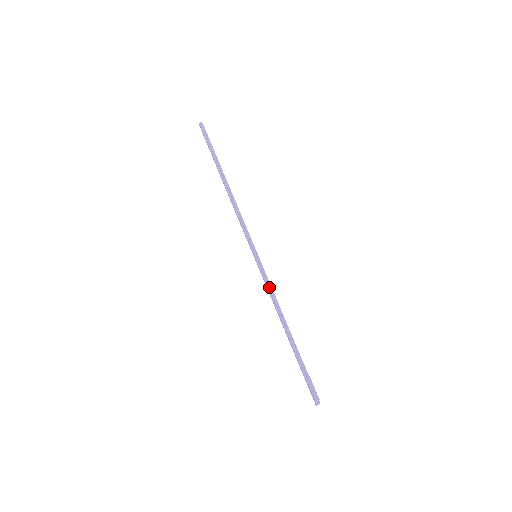
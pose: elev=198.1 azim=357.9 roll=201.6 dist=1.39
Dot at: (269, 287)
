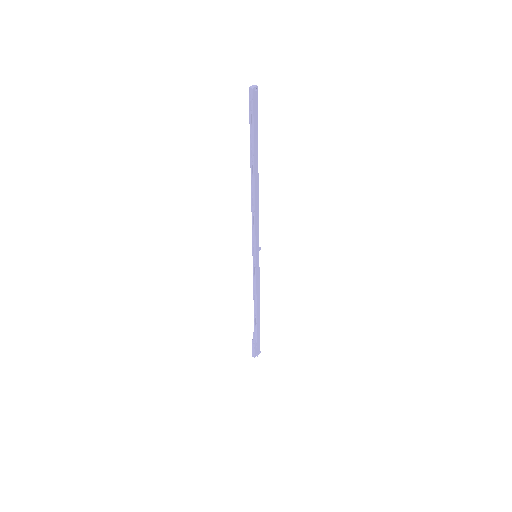
Dot at: (255, 284)
